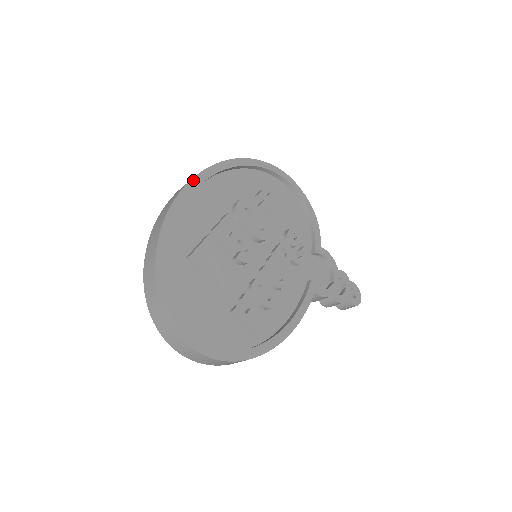
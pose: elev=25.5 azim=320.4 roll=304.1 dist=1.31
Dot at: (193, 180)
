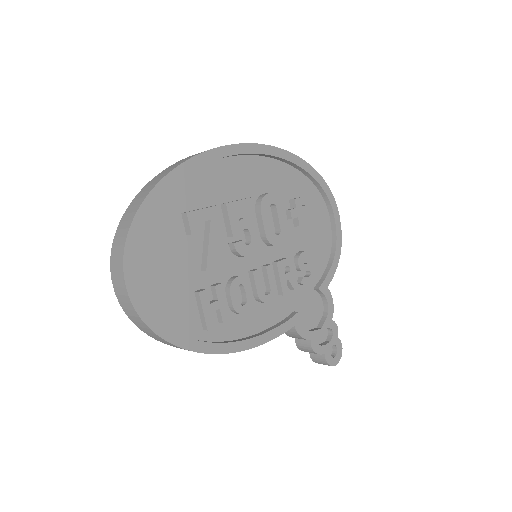
Dot at: (235, 146)
